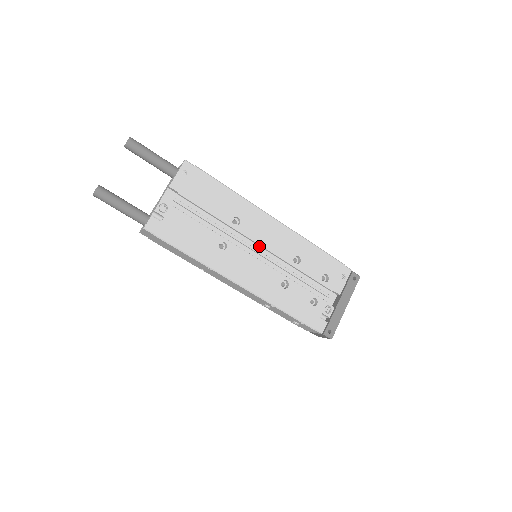
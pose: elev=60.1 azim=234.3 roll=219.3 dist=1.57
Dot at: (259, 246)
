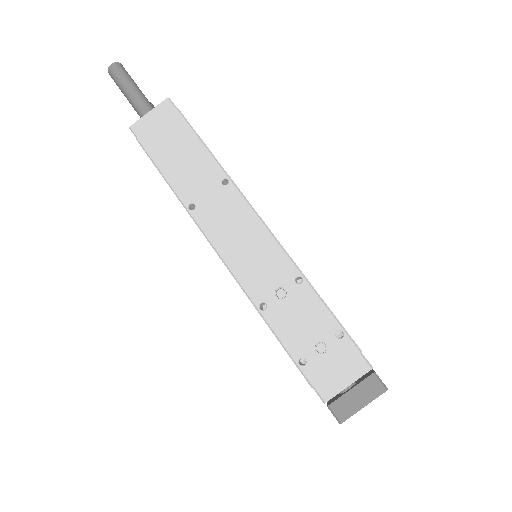
Dot at: occluded
